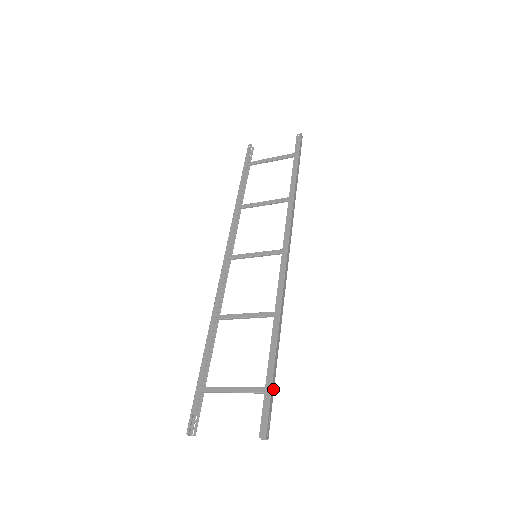
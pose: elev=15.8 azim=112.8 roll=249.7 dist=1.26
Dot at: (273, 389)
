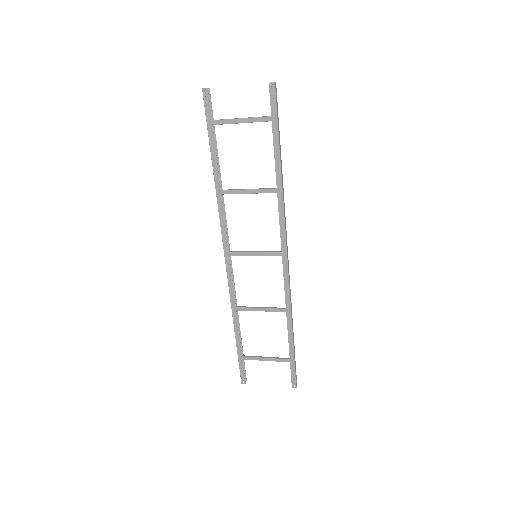
Dot at: occluded
